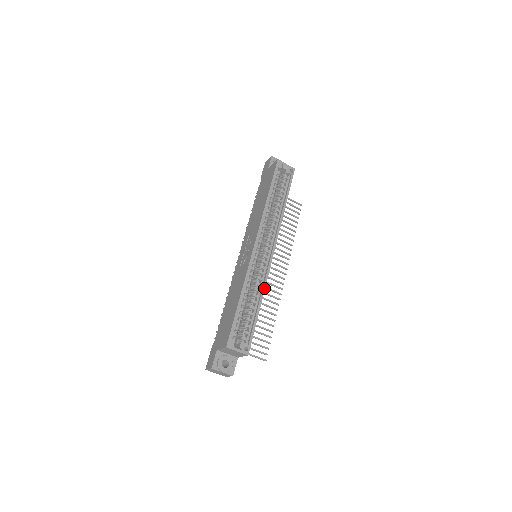
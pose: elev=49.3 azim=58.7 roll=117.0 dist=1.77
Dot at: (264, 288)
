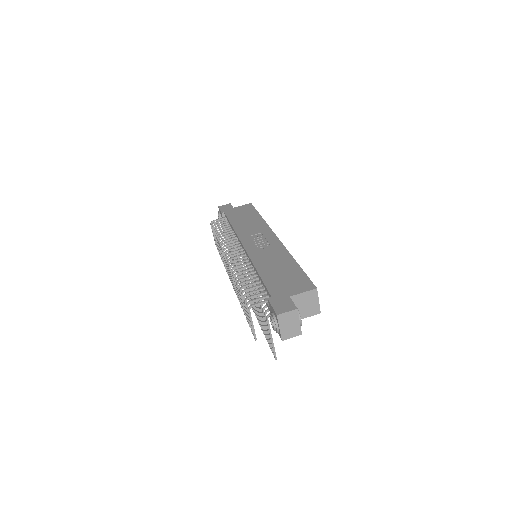
Dot at: occluded
